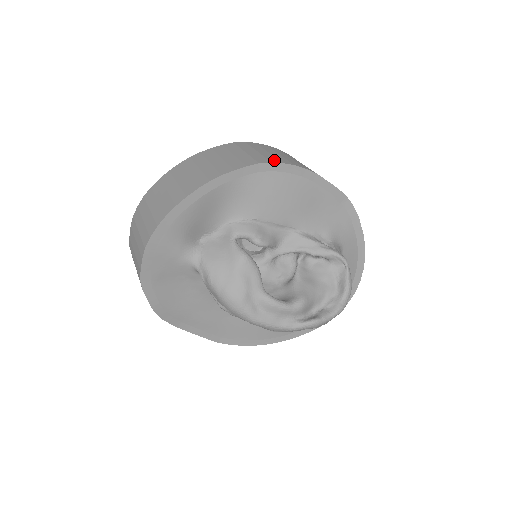
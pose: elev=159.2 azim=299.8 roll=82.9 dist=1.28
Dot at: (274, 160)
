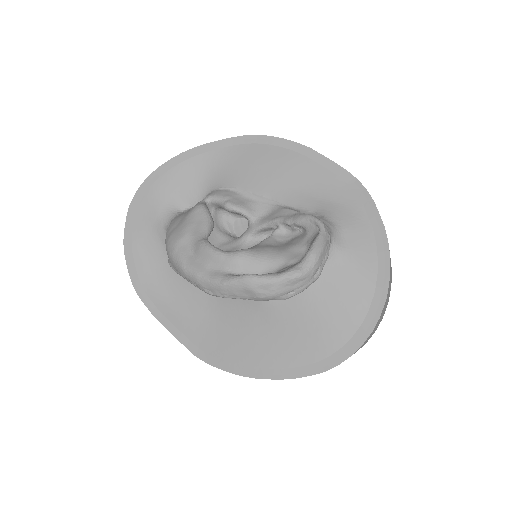
Dot at: occluded
